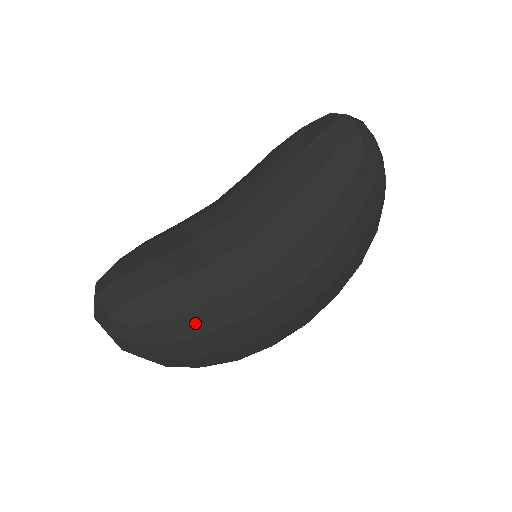
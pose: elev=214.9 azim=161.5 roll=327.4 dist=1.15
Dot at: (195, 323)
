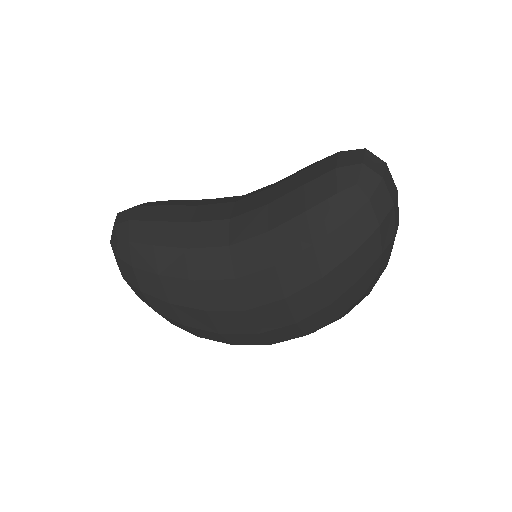
Dot at: (154, 260)
